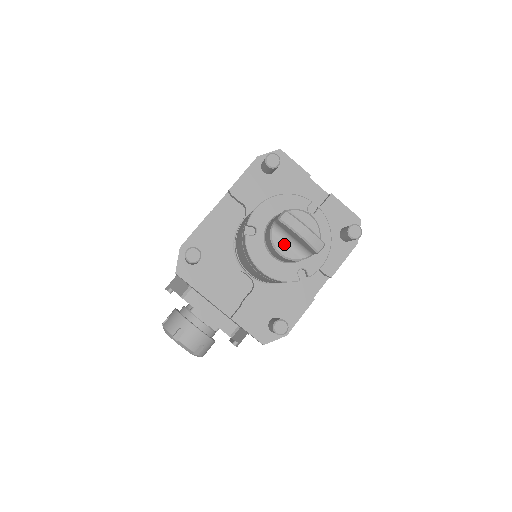
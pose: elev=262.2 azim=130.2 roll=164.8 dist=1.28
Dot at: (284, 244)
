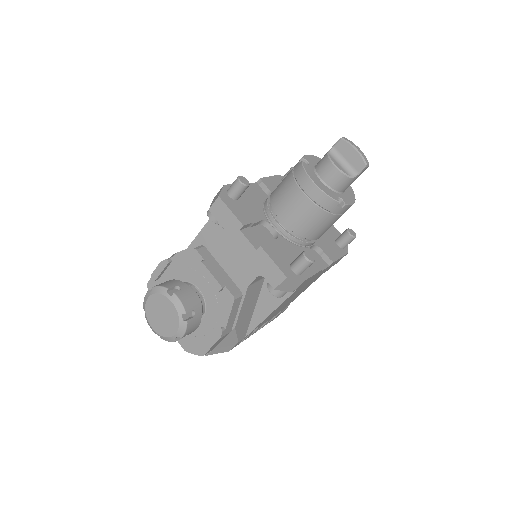
Dot at: (337, 163)
